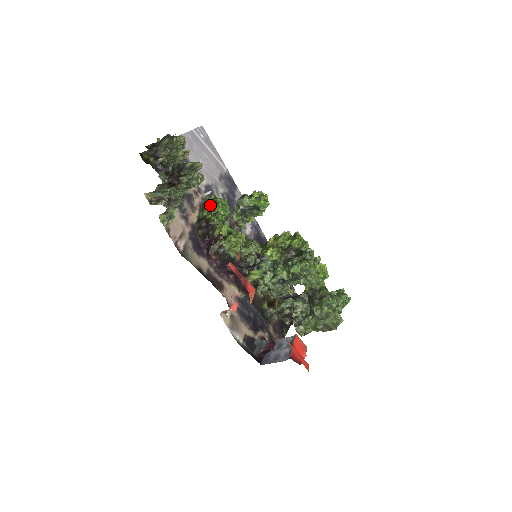
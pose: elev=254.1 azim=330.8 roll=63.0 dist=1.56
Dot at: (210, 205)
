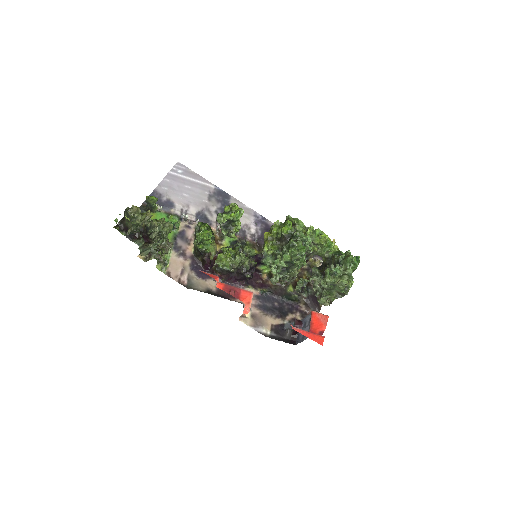
Dot at: occluded
